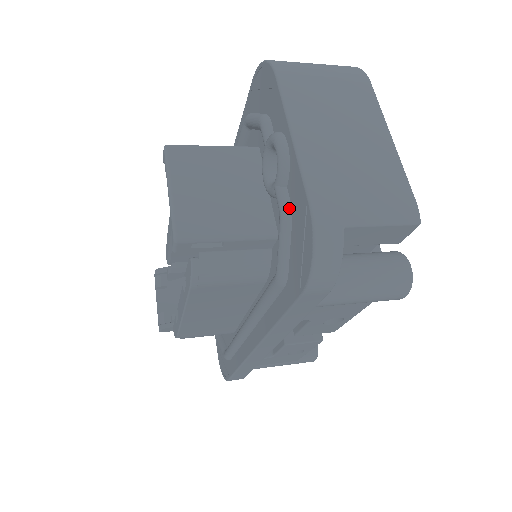
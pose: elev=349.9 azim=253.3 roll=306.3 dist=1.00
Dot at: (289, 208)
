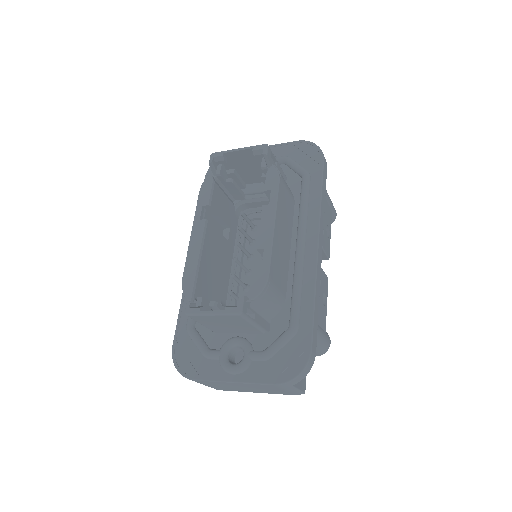
Dot at: (286, 156)
